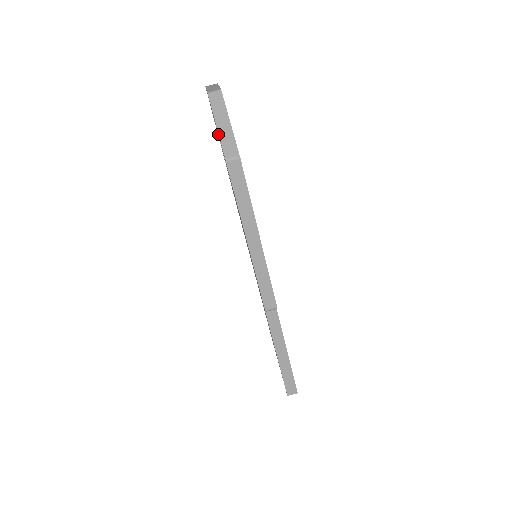
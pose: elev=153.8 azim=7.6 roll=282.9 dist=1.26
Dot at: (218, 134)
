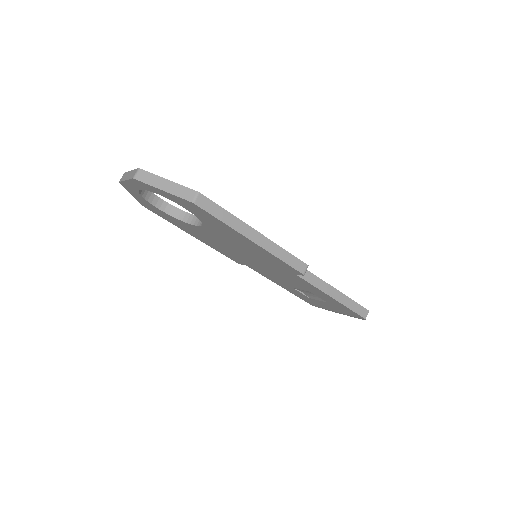
Dot at: (166, 196)
